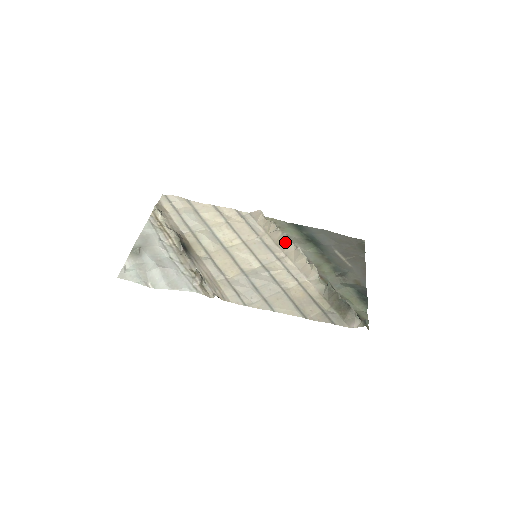
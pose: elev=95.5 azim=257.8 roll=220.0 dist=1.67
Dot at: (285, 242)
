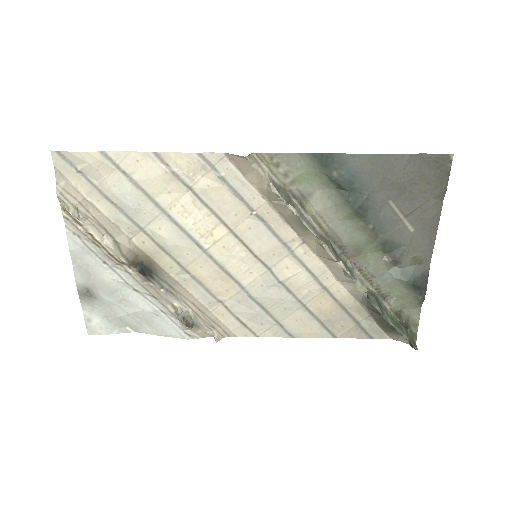
Dot at: (300, 227)
